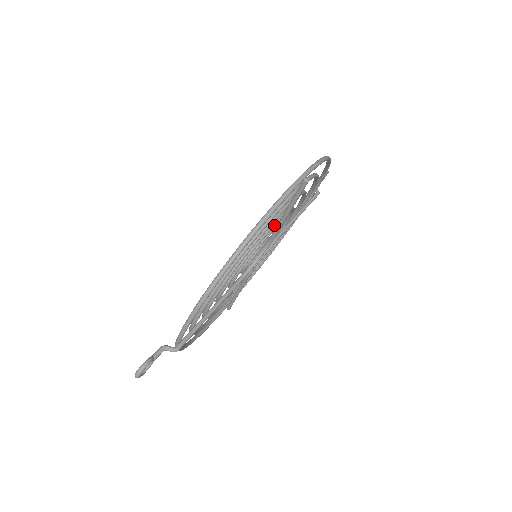
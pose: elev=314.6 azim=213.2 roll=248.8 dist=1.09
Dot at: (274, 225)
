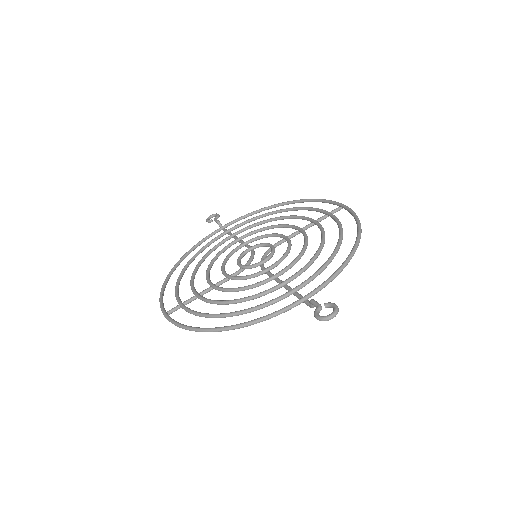
Dot at: occluded
